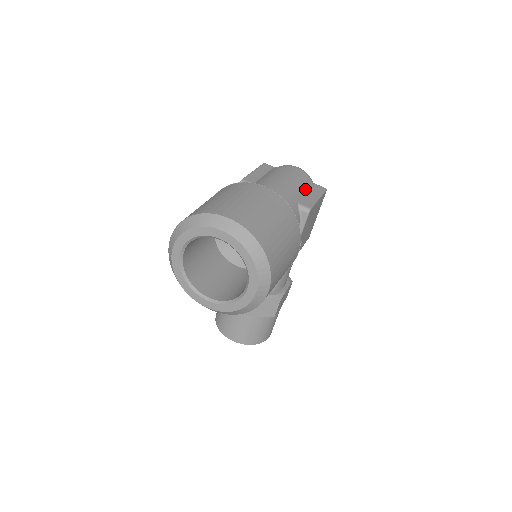
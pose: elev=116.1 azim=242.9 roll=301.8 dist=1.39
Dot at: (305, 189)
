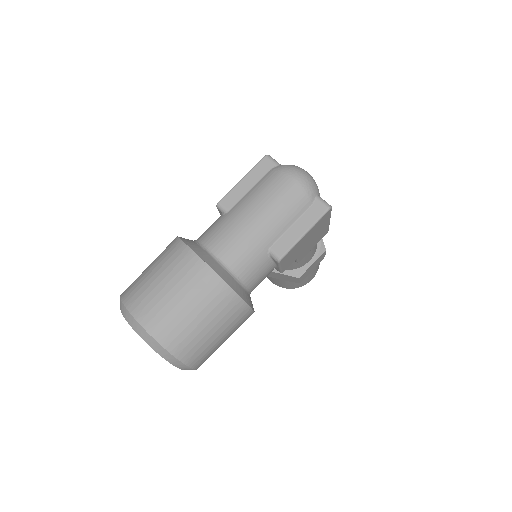
Dot at: (291, 219)
